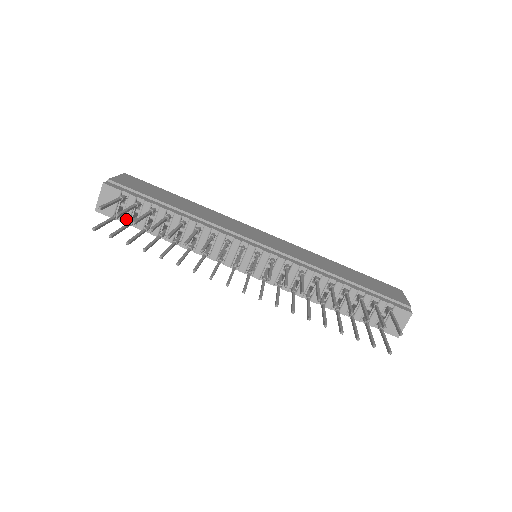
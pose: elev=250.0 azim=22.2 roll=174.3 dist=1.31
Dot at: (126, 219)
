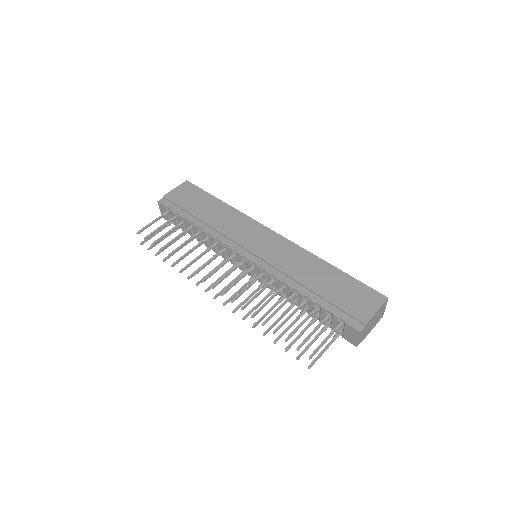
Dot at: (176, 224)
